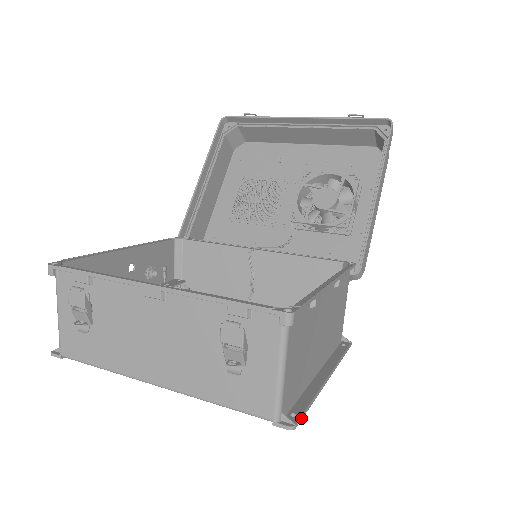
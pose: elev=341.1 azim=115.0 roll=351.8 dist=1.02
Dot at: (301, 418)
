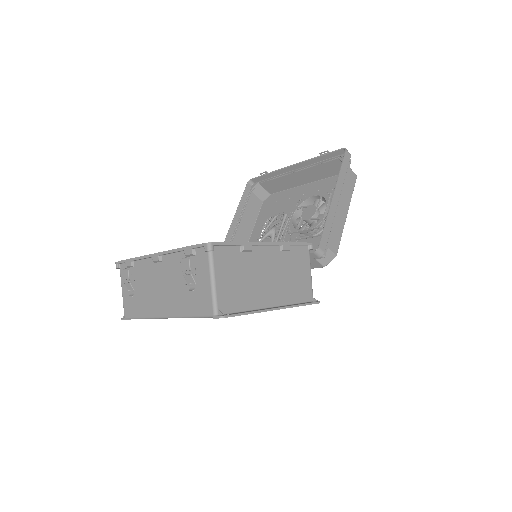
Dot at: (233, 315)
